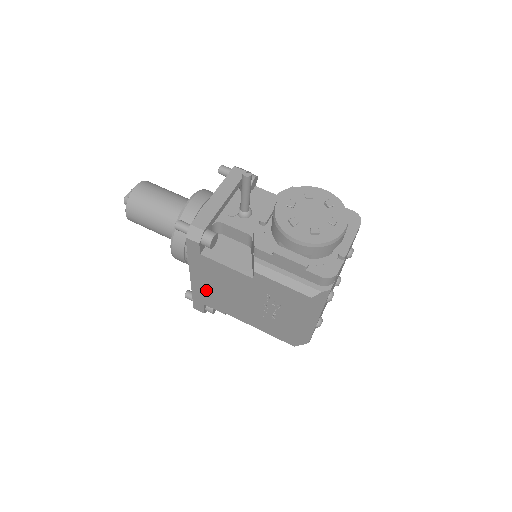
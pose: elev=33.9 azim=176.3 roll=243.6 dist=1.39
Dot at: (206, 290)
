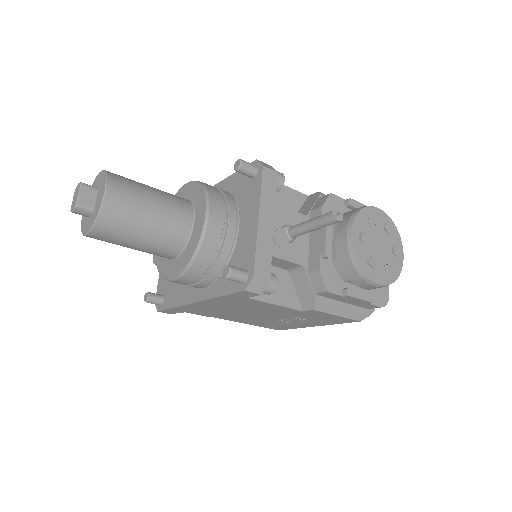
Dot at: (207, 308)
